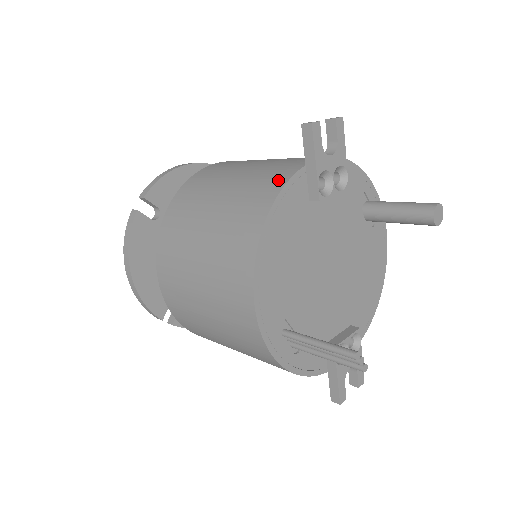
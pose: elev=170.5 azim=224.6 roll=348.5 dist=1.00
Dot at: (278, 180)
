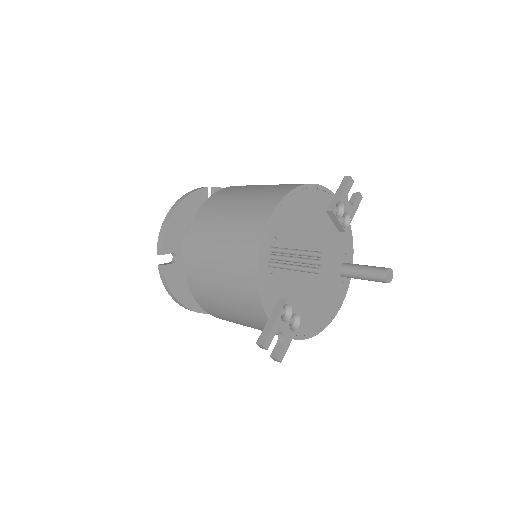
Dot at: occluded
